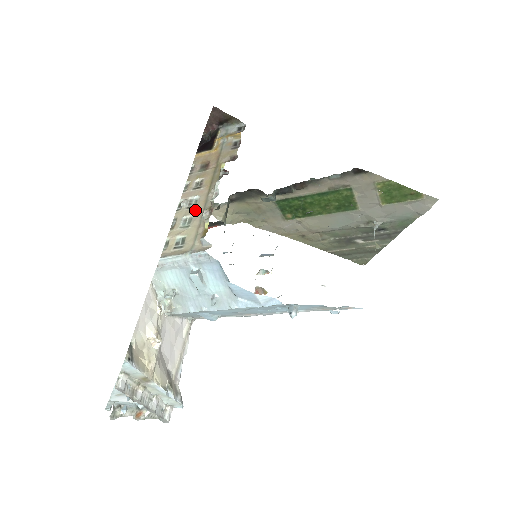
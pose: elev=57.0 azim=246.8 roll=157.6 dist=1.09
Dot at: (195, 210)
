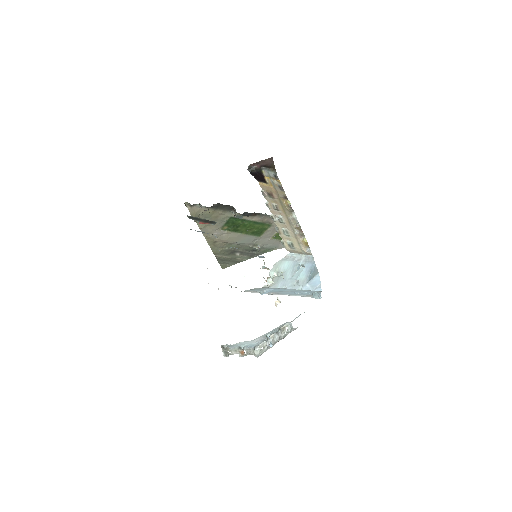
Dot at: (286, 226)
